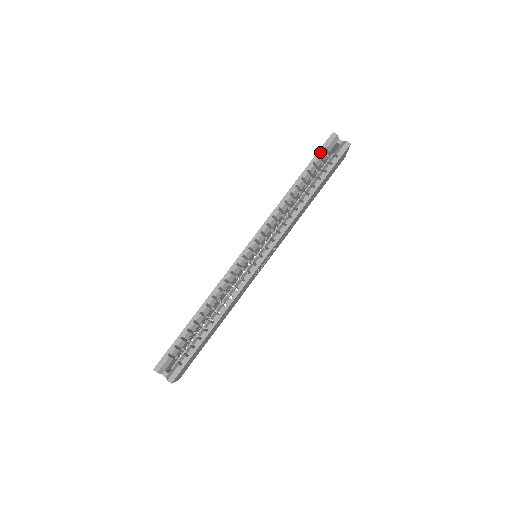
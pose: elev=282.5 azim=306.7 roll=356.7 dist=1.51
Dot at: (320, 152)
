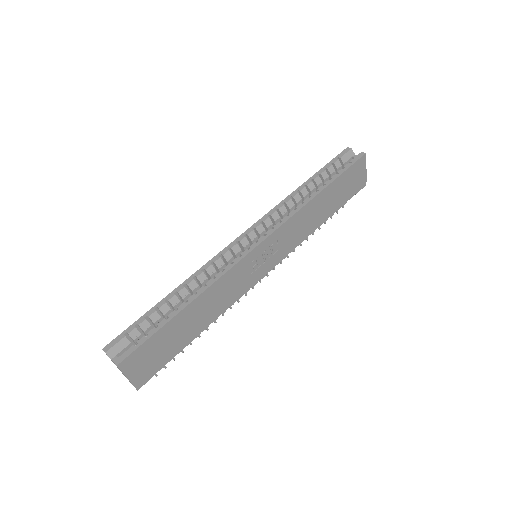
Dot at: (333, 161)
